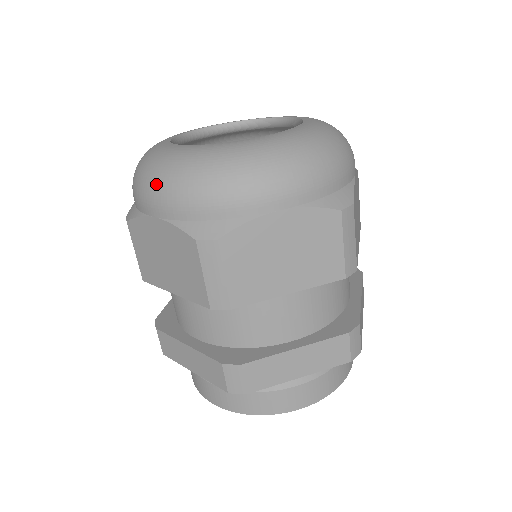
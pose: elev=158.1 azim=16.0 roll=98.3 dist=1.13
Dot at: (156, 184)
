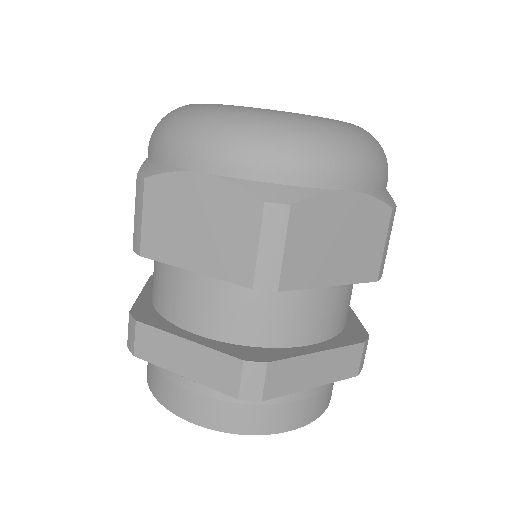
Dot at: occluded
